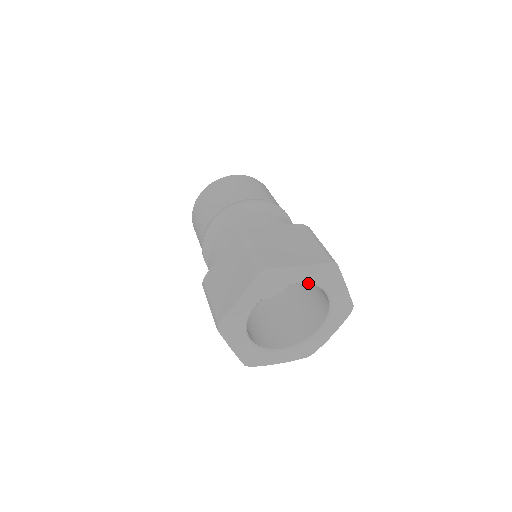
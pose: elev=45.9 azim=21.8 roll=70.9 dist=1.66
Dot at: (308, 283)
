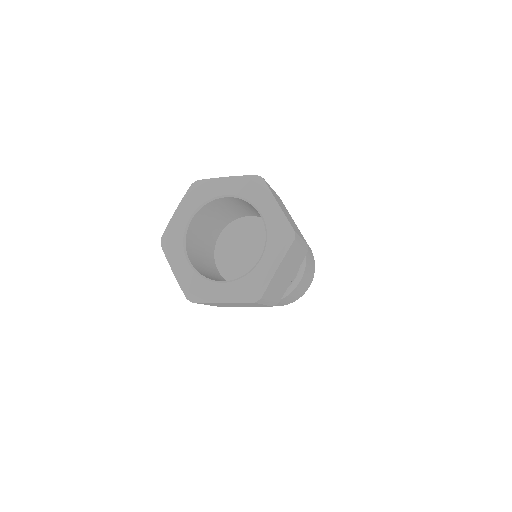
Dot at: (266, 225)
